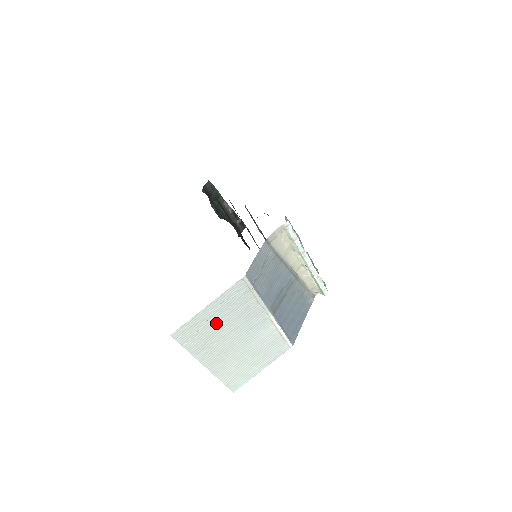
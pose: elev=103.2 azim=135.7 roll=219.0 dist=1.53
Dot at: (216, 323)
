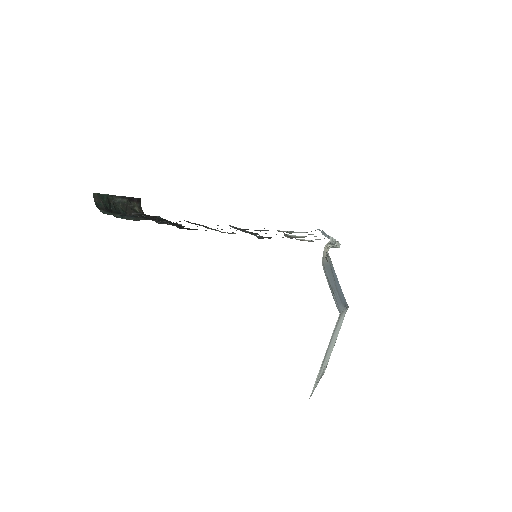
Dot at: (325, 358)
